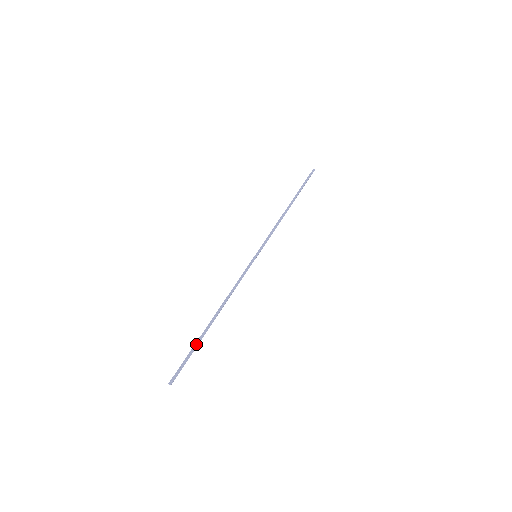
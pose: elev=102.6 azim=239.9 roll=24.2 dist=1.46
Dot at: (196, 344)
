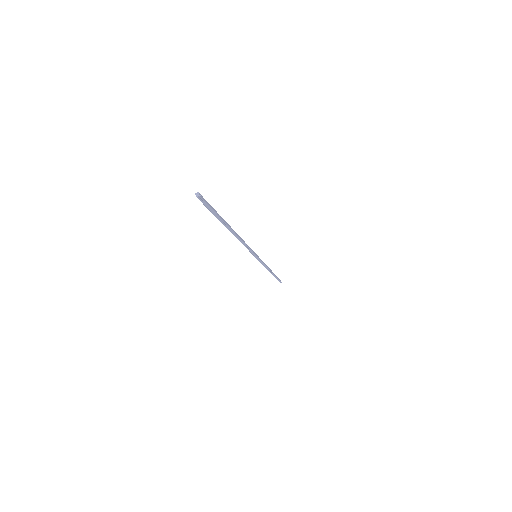
Dot at: occluded
